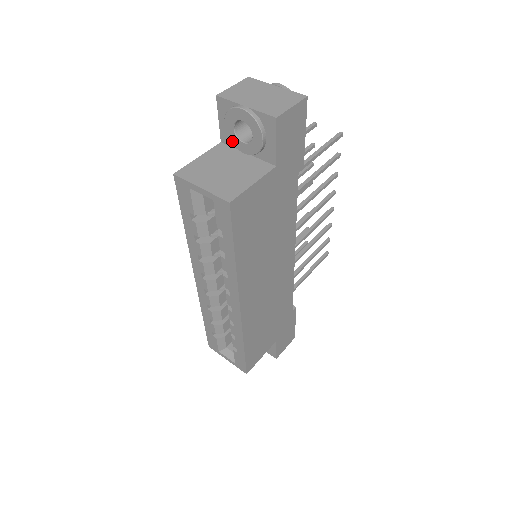
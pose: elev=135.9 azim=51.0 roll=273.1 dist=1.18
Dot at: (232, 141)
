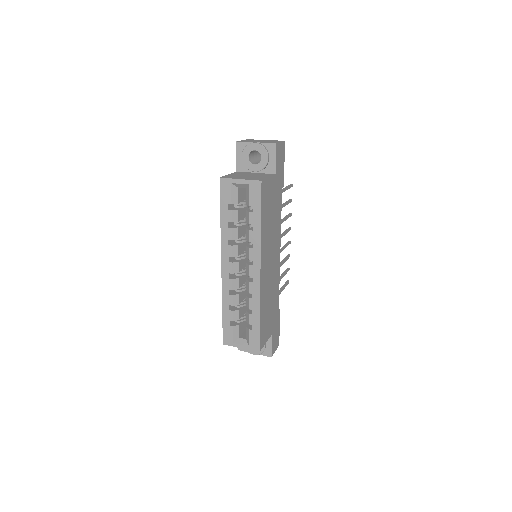
Dot at: (246, 166)
